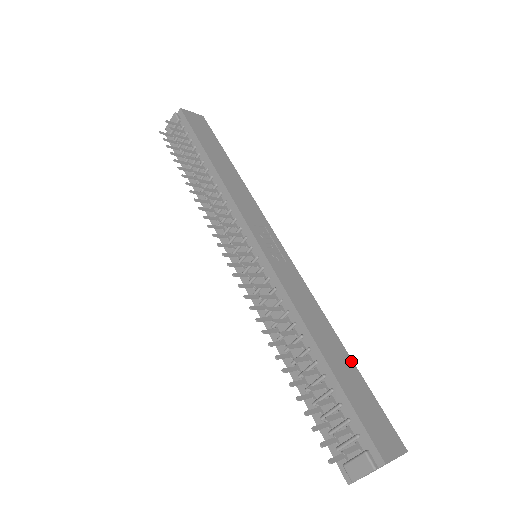
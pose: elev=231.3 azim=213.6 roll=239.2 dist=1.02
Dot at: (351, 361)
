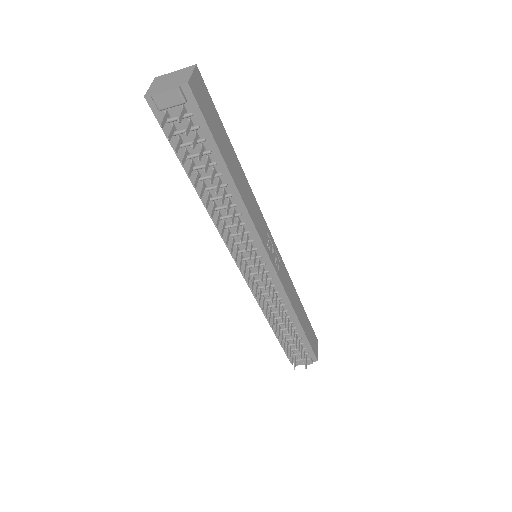
Dot at: (304, 311)
